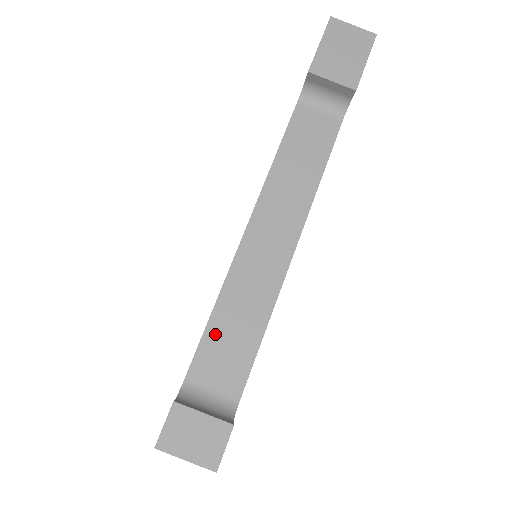
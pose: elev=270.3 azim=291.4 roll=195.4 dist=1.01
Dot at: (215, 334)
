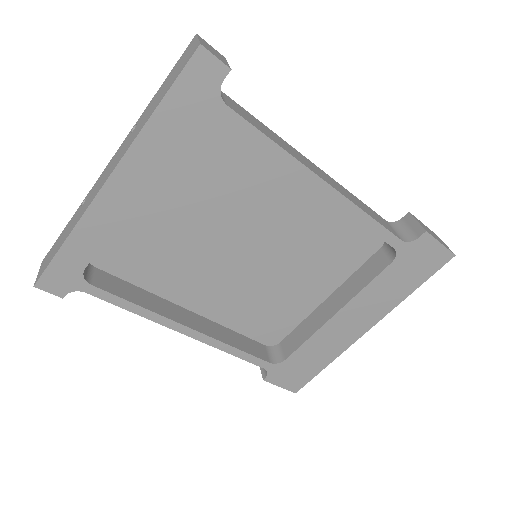
Dot at: (254, 118)
